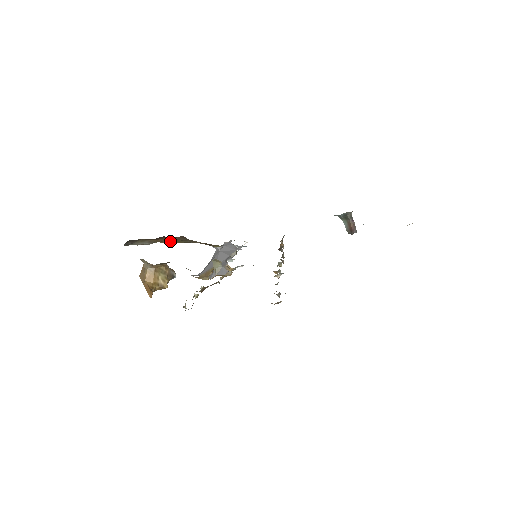
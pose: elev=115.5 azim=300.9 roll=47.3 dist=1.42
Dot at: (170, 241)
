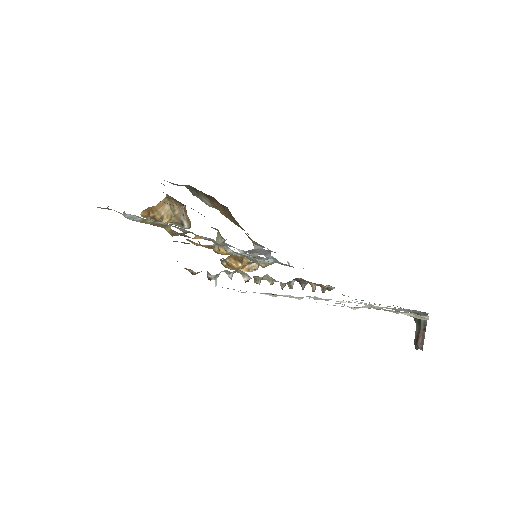
Dot at: (225, 213)
